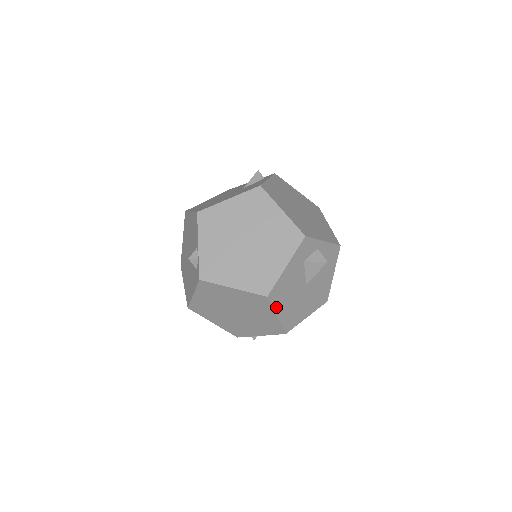
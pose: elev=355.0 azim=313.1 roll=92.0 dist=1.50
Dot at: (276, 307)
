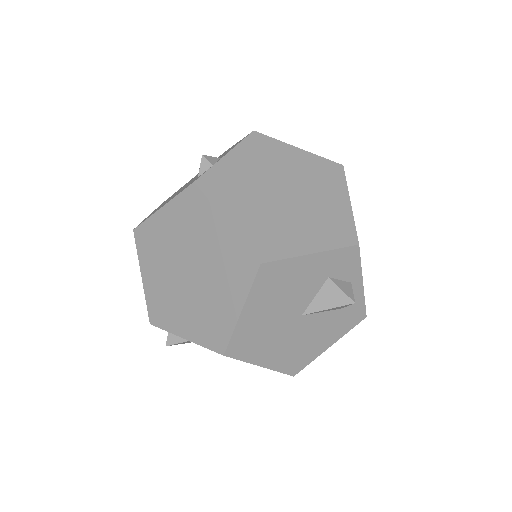
Dot at: (253, 296)
